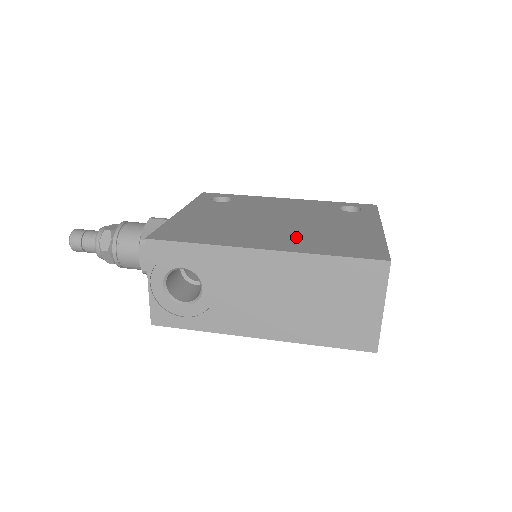
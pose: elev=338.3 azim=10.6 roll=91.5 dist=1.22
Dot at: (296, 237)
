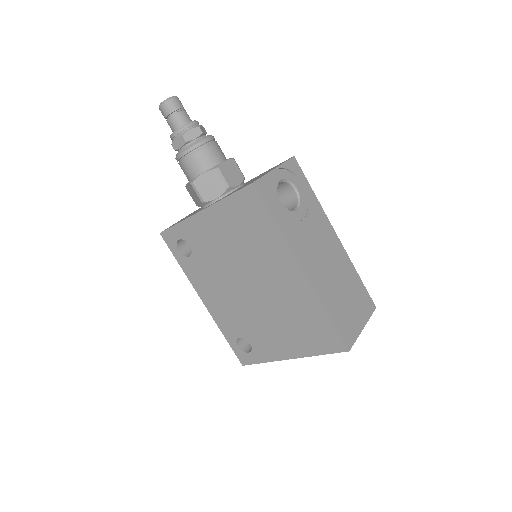
Dot at: occluded
